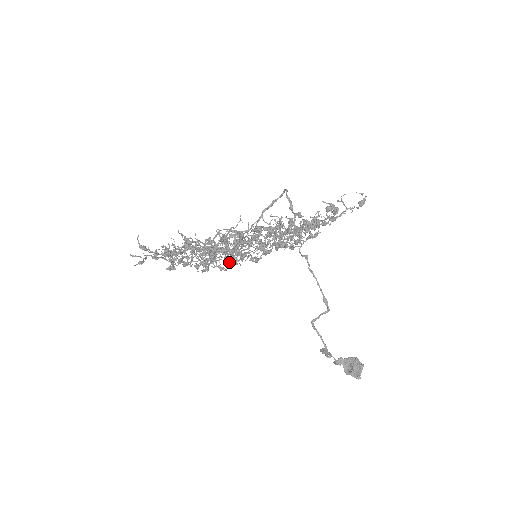
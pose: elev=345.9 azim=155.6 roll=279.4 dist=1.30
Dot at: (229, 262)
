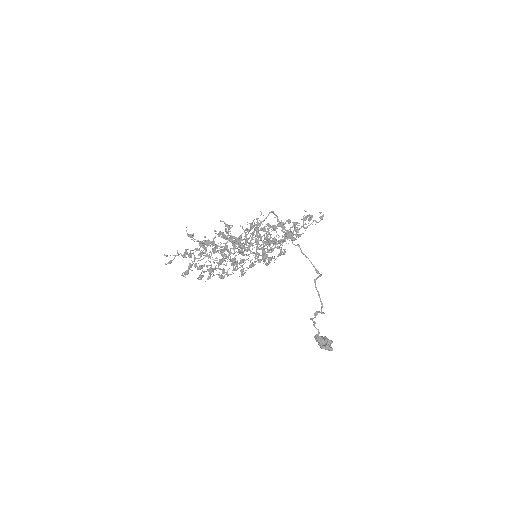
Dot at: (227, 271)
